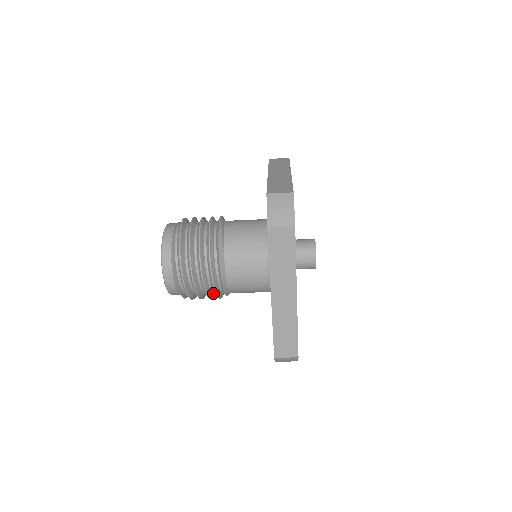
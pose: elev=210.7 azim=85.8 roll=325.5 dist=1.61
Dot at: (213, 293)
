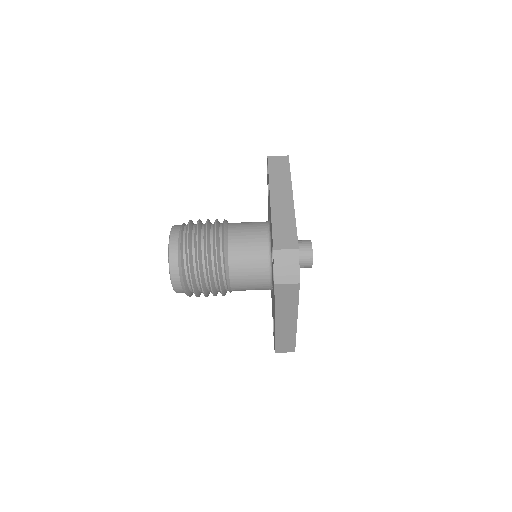
Dot at: (212, 266)
